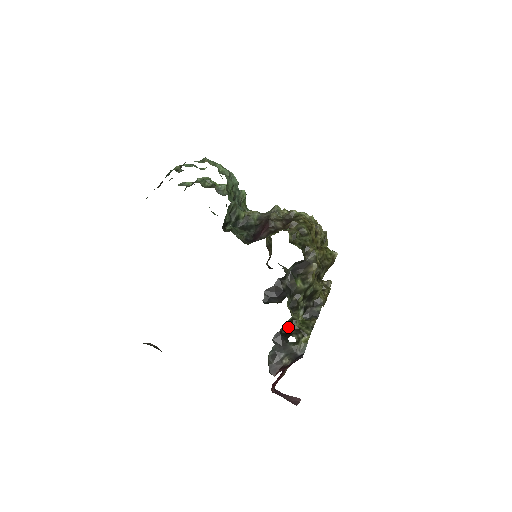
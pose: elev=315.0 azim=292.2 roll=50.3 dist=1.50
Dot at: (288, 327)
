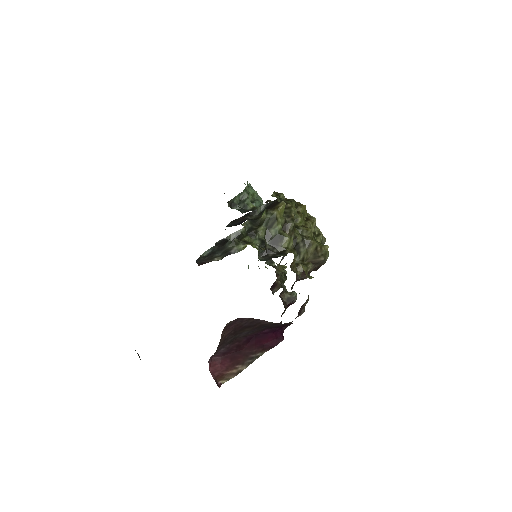
Dot at: occluded
